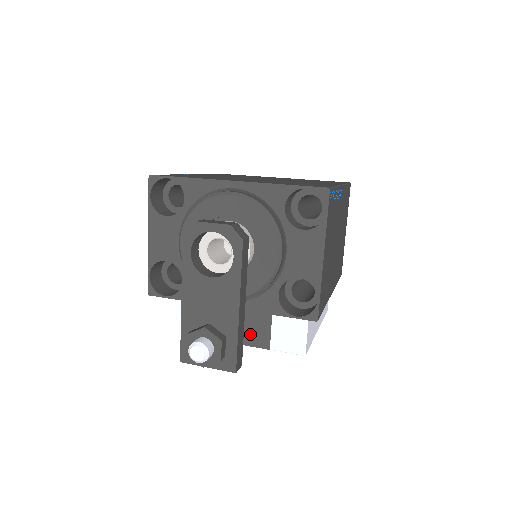
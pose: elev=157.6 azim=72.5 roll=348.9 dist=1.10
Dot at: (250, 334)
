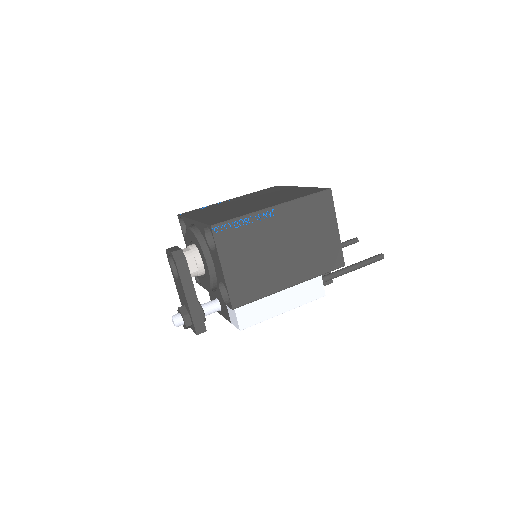
Dot at: (224, 312)
